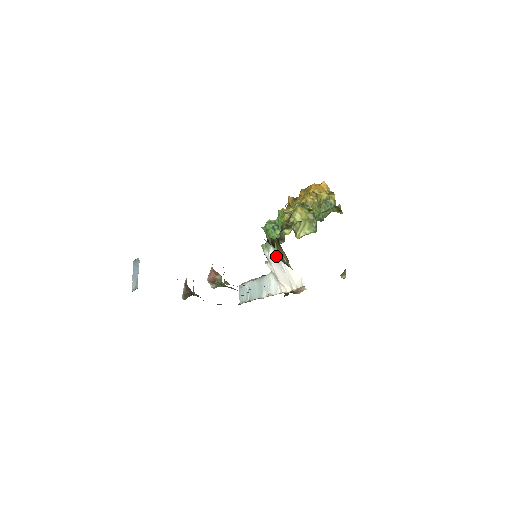
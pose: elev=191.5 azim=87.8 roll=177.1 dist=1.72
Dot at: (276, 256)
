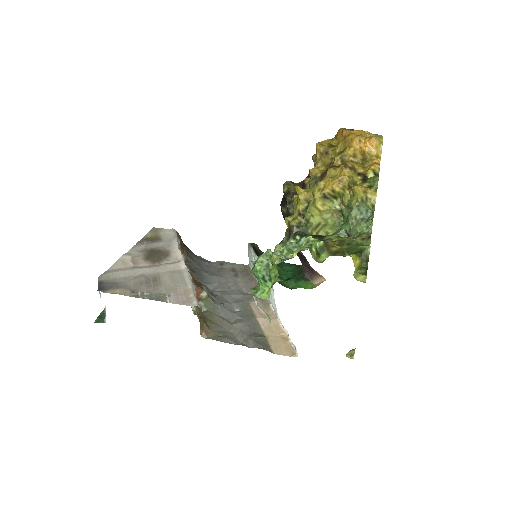
Dot at: (265, 313)
